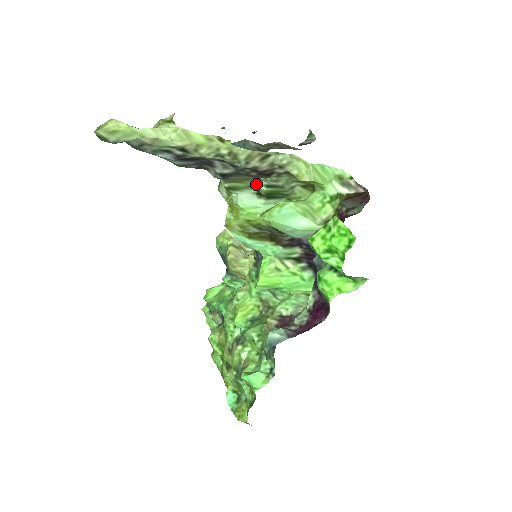
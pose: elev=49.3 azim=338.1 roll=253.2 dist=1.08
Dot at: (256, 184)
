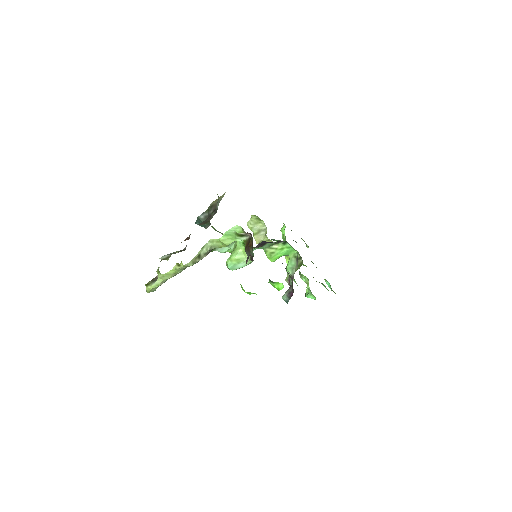
Dot at: occluded
